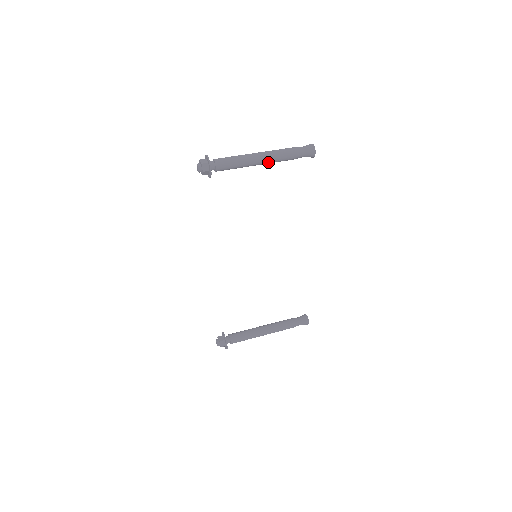
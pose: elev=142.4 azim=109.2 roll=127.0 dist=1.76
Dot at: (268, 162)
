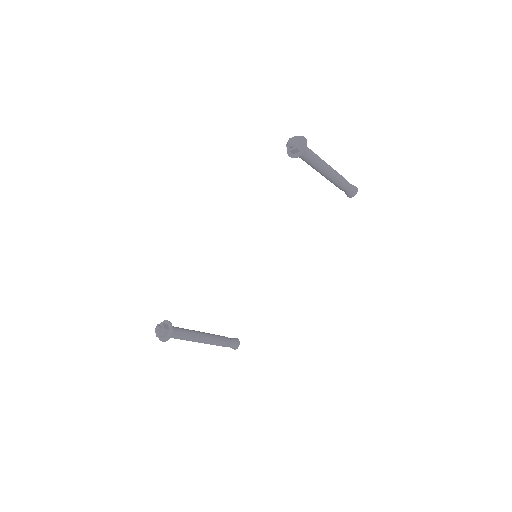
Dot at: (330, 178)
